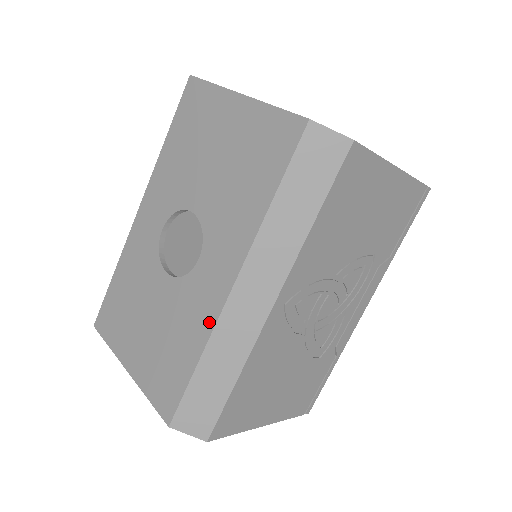
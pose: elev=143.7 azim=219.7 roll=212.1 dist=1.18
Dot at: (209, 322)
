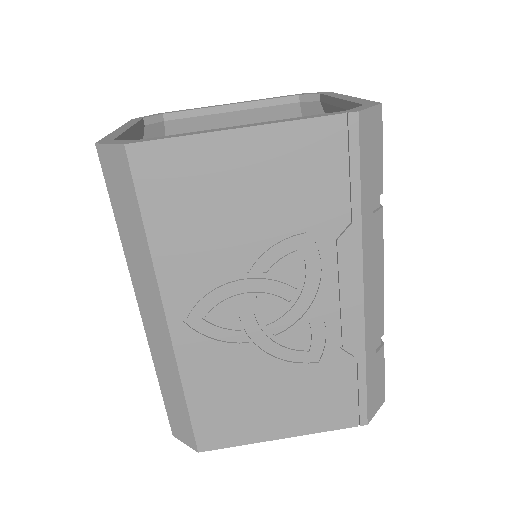
Dot at: occluded
